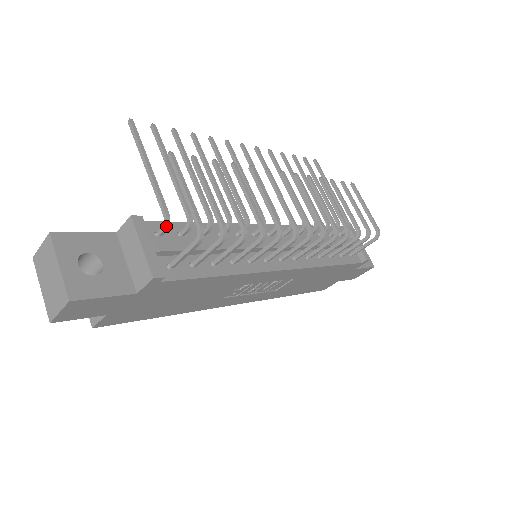
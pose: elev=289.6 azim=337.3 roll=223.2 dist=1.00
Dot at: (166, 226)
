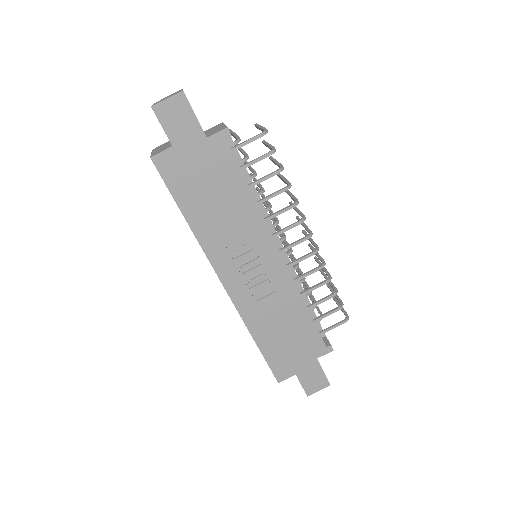
Dot at: (237, 141)
